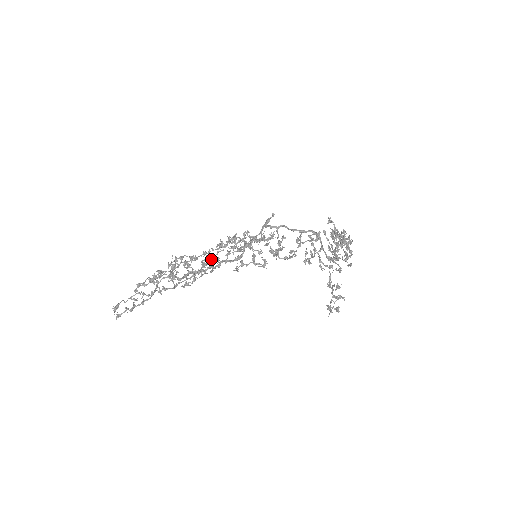
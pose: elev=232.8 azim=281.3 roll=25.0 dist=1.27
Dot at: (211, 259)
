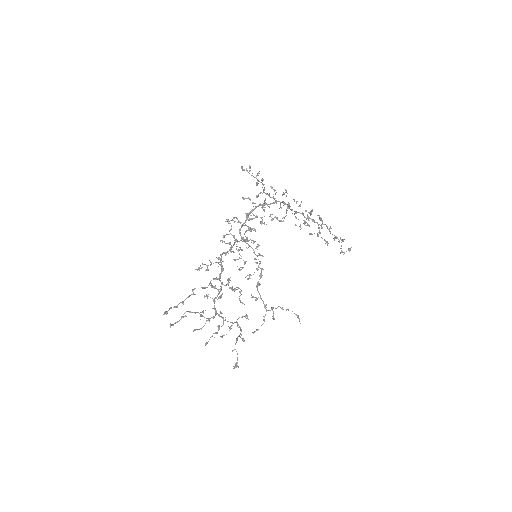
Dot at: occluded
